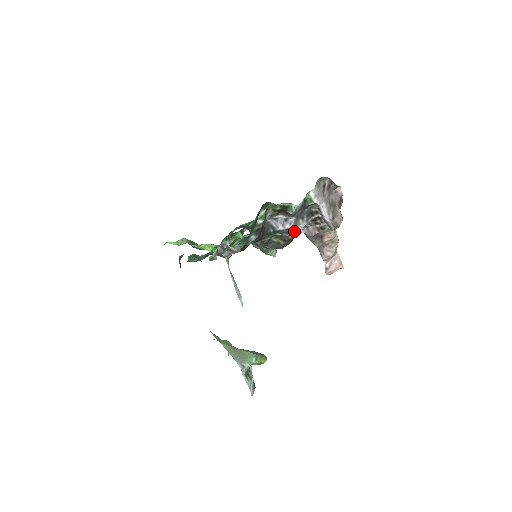
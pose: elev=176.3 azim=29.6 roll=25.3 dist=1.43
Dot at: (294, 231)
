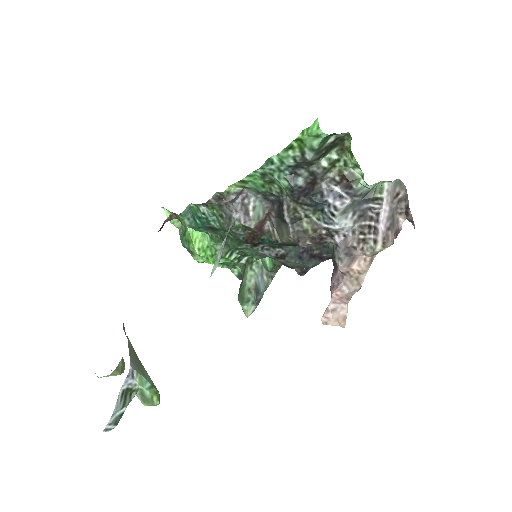
Dot at: (336, 222)
